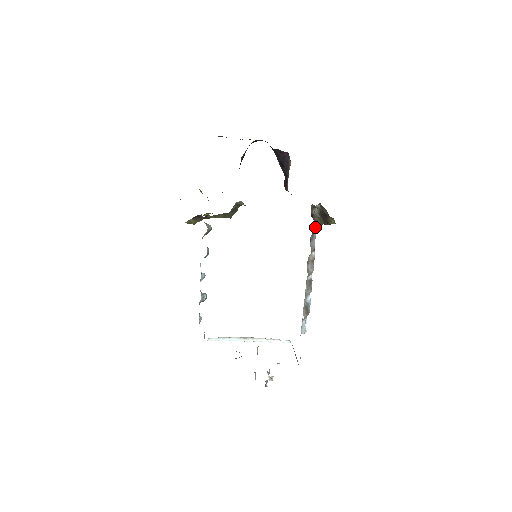
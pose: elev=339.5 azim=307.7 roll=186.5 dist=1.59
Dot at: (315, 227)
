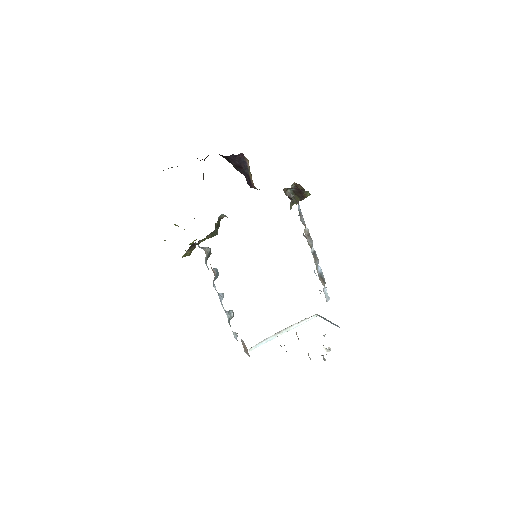
Dot at: (298, 205)
